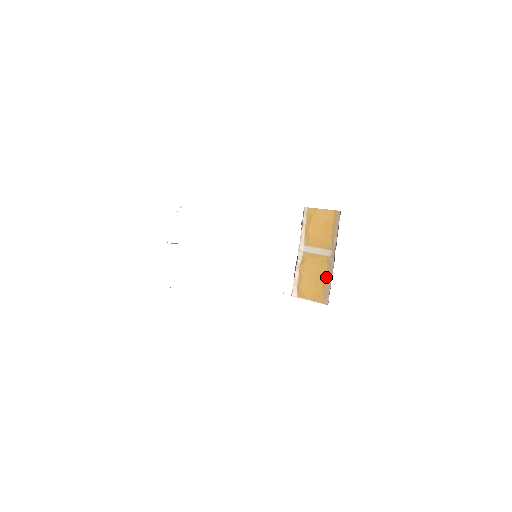
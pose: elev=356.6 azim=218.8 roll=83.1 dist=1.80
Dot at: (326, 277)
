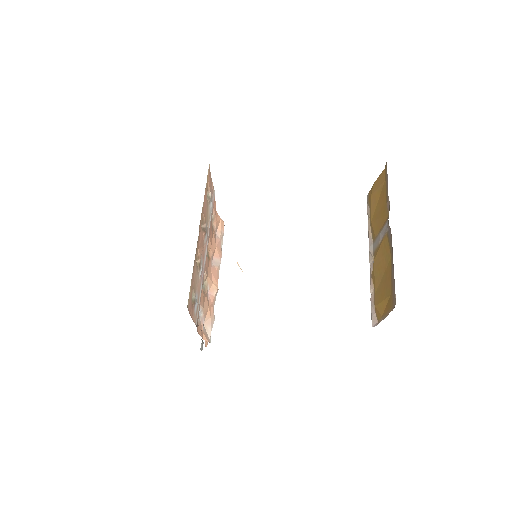
Dot at: (391, 265)
